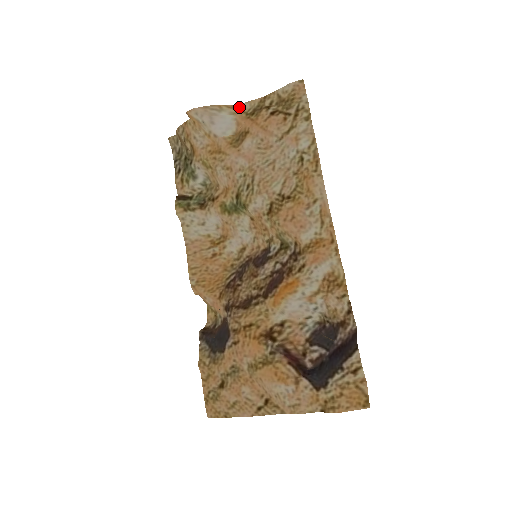
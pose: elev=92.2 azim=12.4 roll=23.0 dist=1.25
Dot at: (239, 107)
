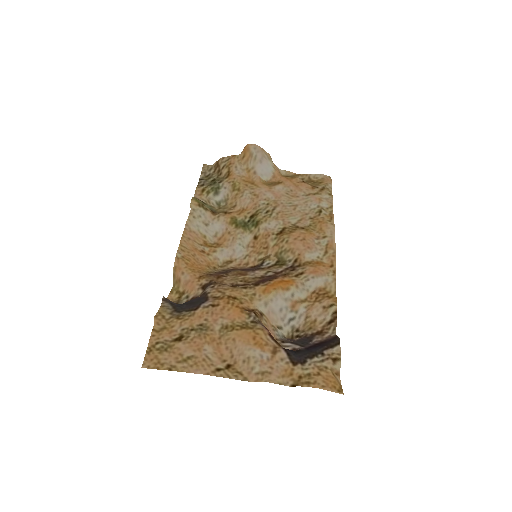
Dot at: (278, 169)
